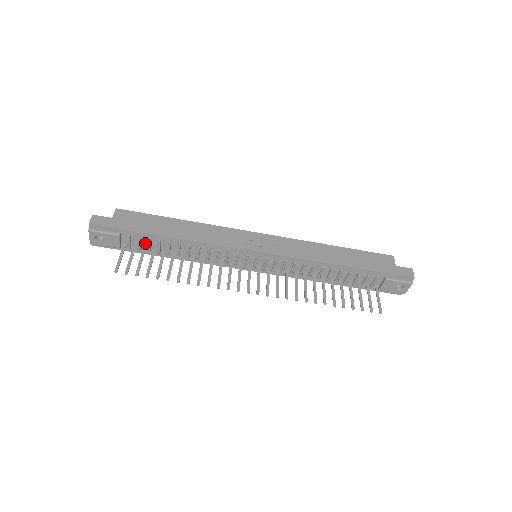
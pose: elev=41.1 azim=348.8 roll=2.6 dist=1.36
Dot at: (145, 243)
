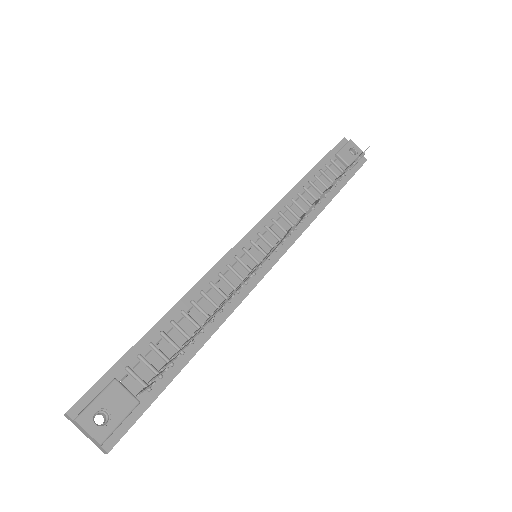
Dot at: (155, 359)
